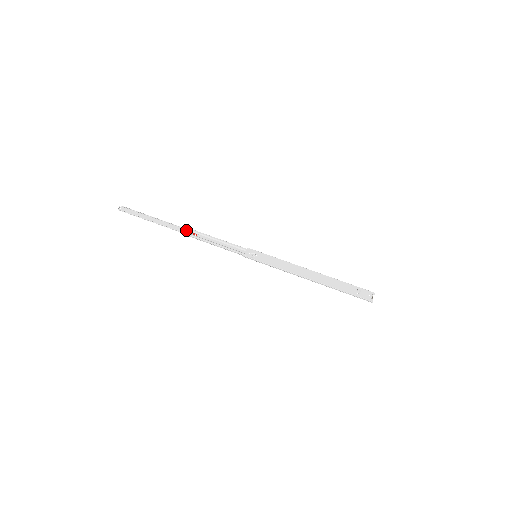
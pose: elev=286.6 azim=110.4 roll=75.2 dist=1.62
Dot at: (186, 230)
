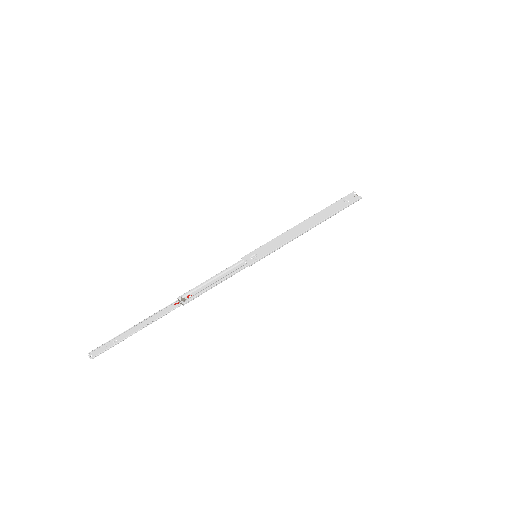
Dot at: (178, 301)
